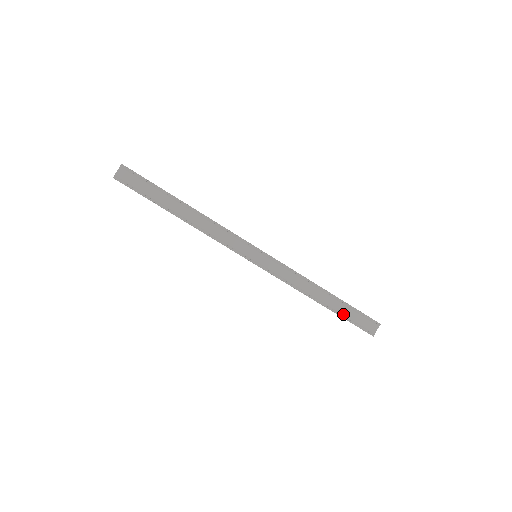
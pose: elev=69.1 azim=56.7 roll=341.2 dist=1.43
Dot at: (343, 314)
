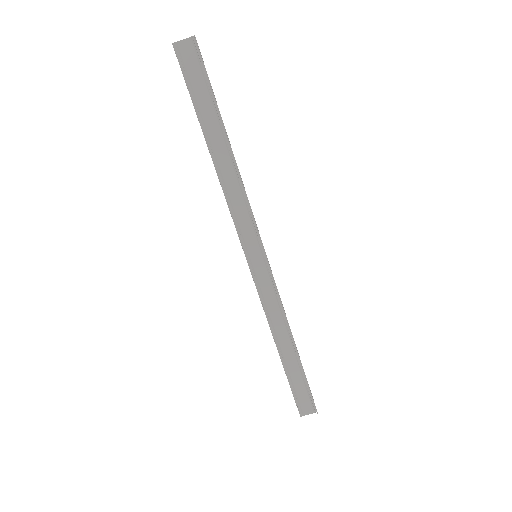
Dot at: (291, 376)
